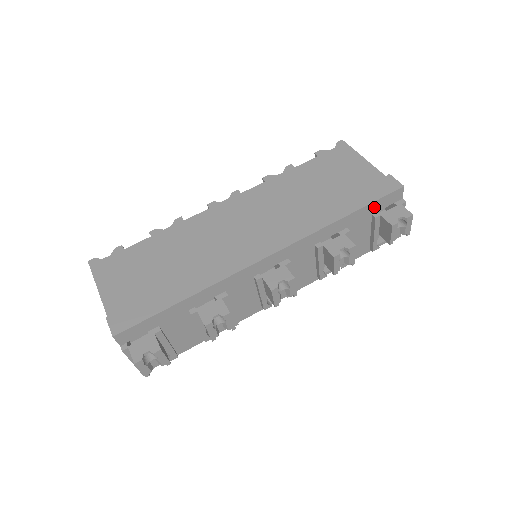
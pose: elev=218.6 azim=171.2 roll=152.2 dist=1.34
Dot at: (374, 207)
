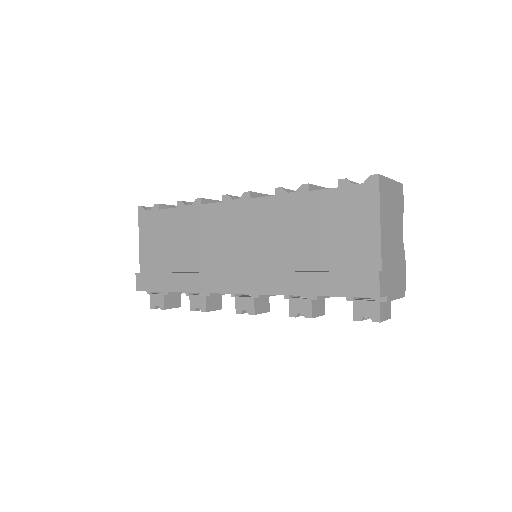
Dot at: occluded
